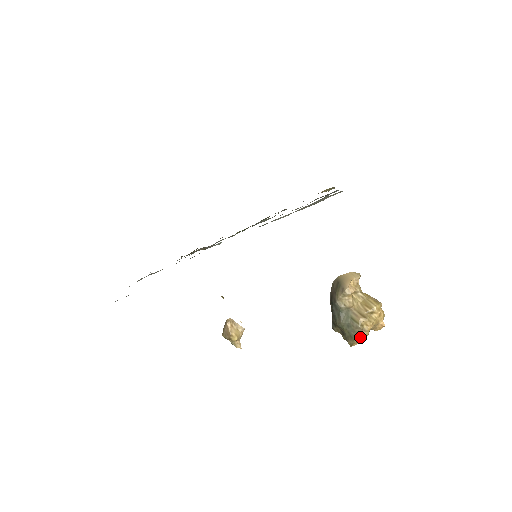
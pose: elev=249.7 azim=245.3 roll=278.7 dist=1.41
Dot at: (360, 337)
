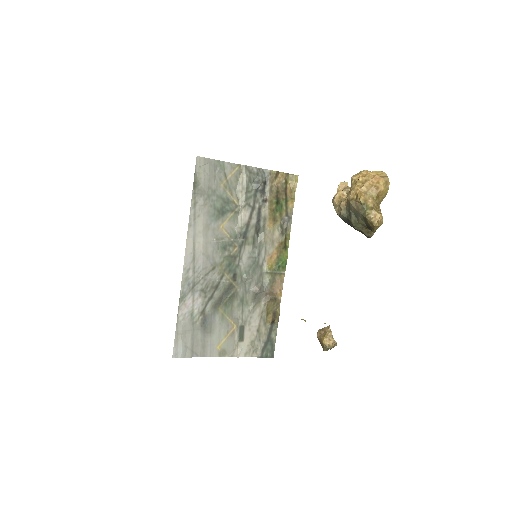
Dot at: (366, 209)
